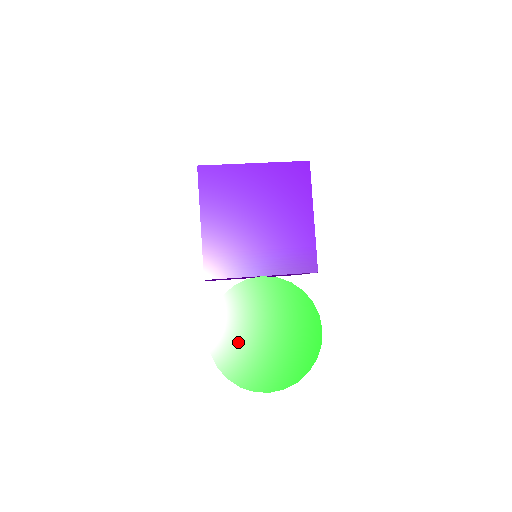
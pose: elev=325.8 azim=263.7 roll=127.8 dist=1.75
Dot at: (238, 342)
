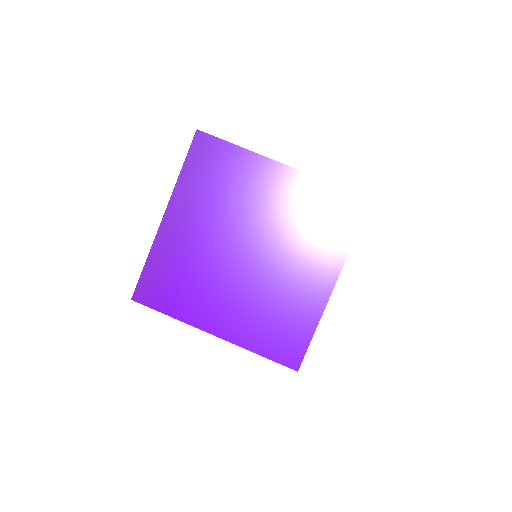
Dot at: occluded
